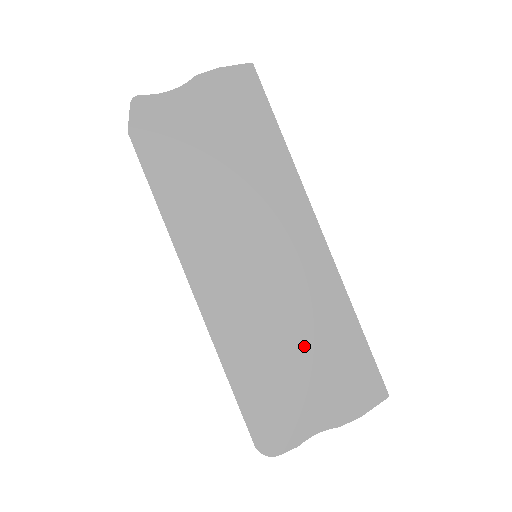
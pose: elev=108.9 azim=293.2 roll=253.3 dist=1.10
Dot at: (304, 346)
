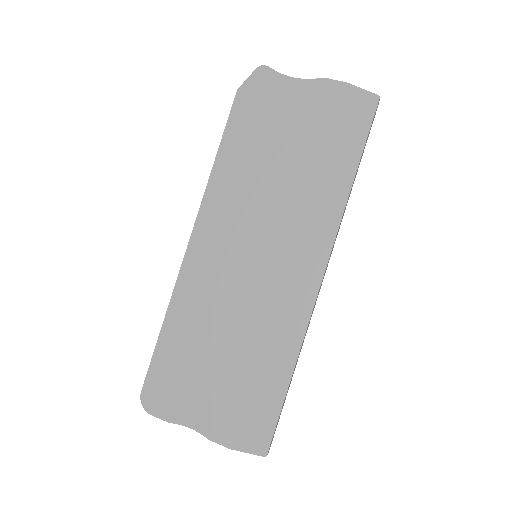
Dot at: (233, 355)
